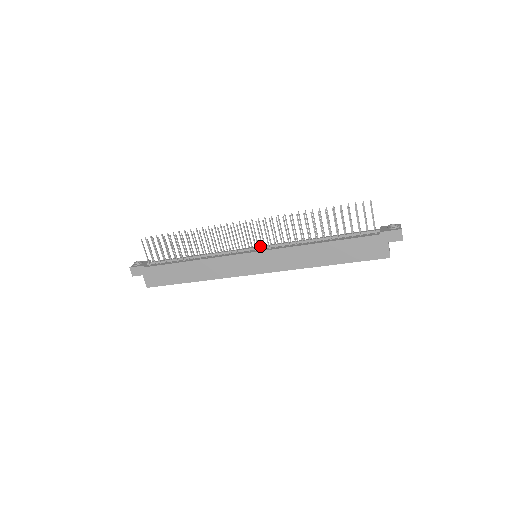
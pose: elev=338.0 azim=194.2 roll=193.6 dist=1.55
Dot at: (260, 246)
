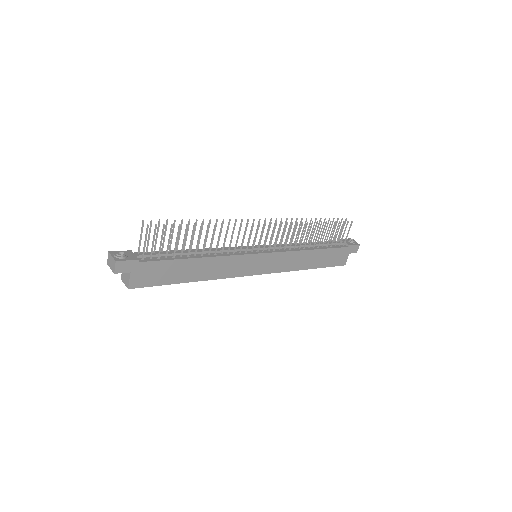
Dot at: occluded
